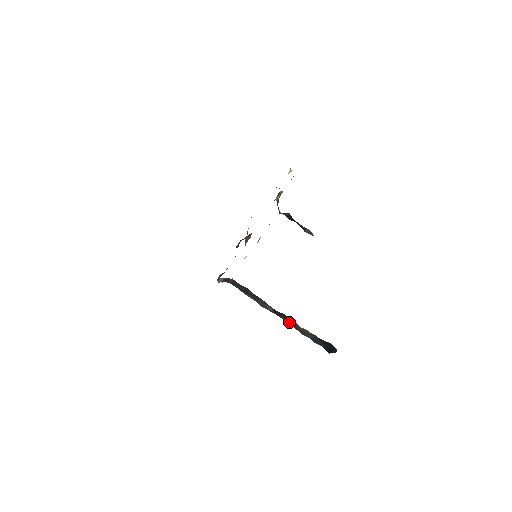
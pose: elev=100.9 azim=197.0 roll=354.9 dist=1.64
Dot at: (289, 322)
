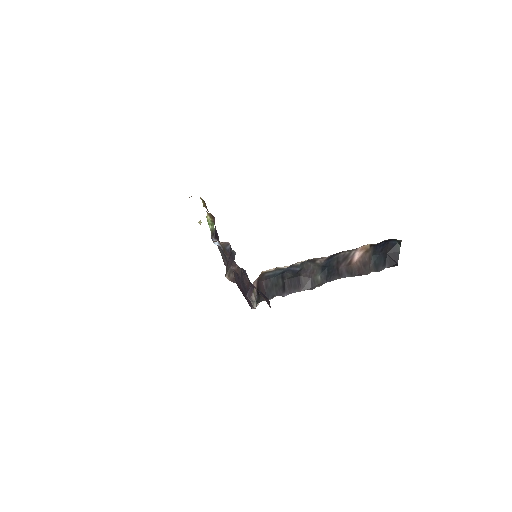
Dot at: (344, 274)
